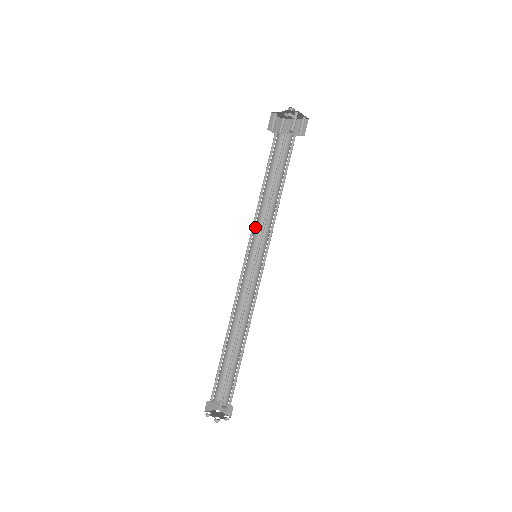
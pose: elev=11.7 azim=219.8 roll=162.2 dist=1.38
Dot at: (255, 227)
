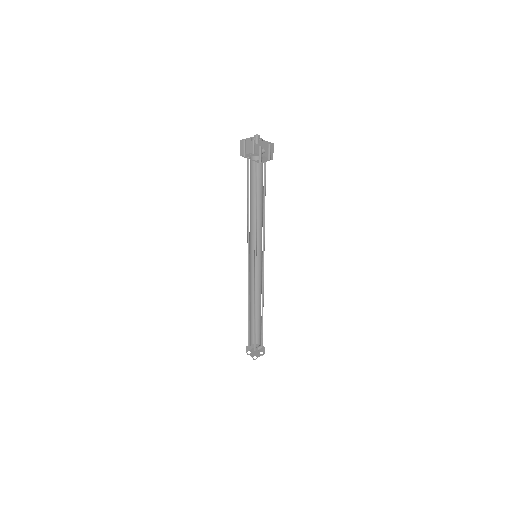
Dot at: (250, 235)
